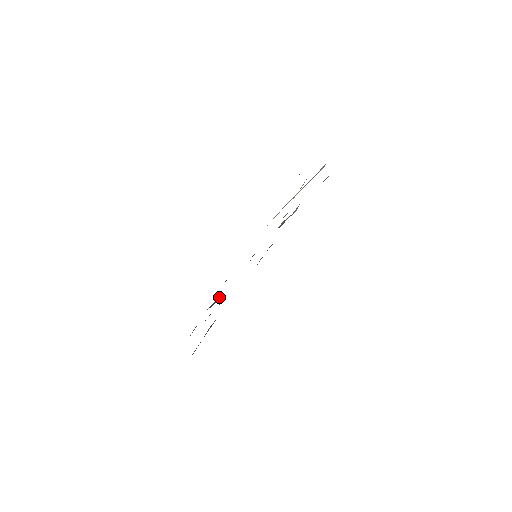
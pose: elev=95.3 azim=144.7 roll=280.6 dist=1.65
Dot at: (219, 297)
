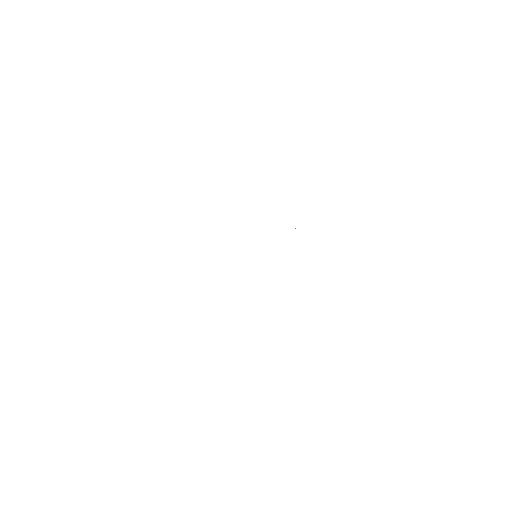
Dot at: occluded
